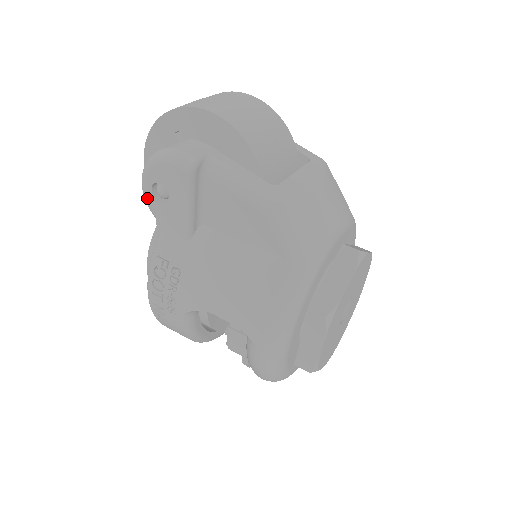
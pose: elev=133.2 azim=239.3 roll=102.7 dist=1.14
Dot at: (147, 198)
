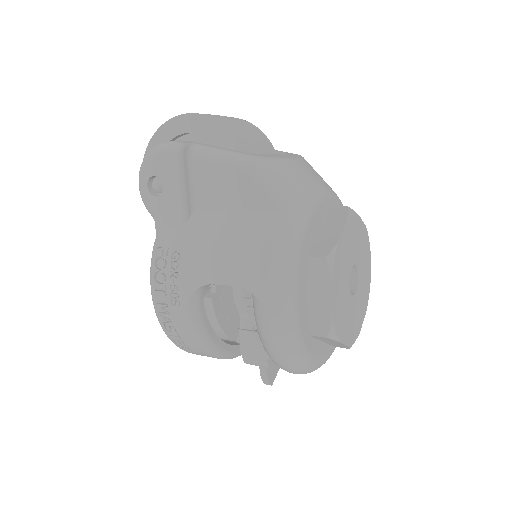
Dot at: (144, 198)
